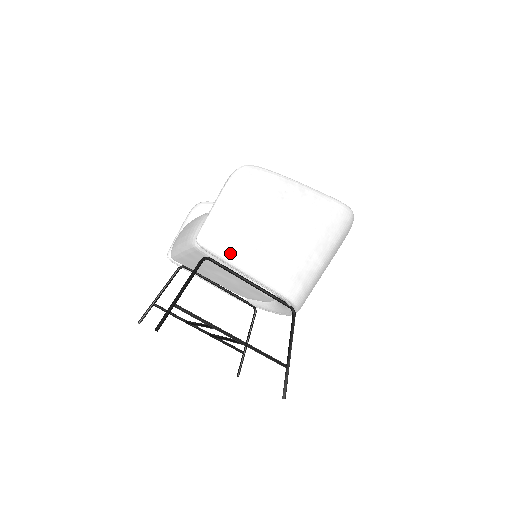
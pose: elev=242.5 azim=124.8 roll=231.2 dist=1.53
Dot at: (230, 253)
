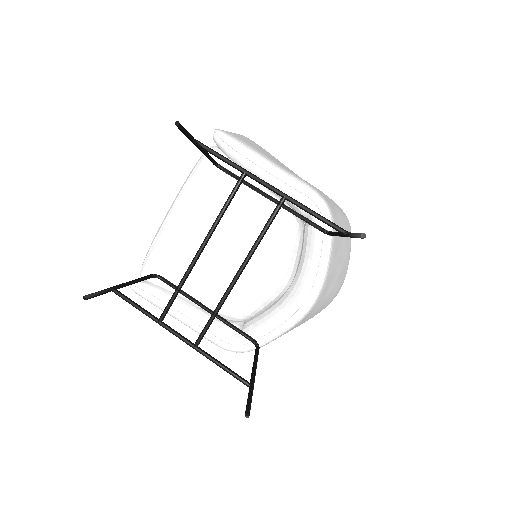
Dot at: (250, 147)
